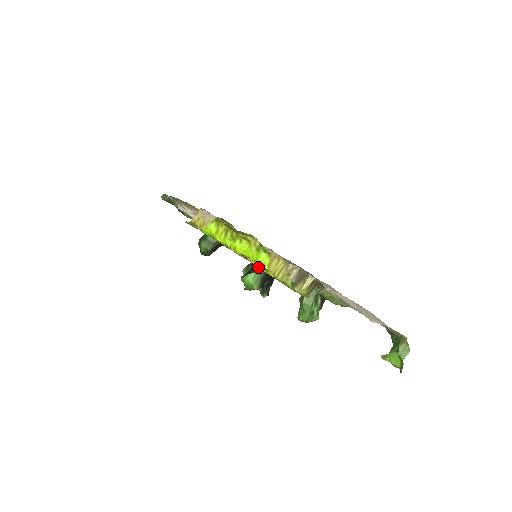
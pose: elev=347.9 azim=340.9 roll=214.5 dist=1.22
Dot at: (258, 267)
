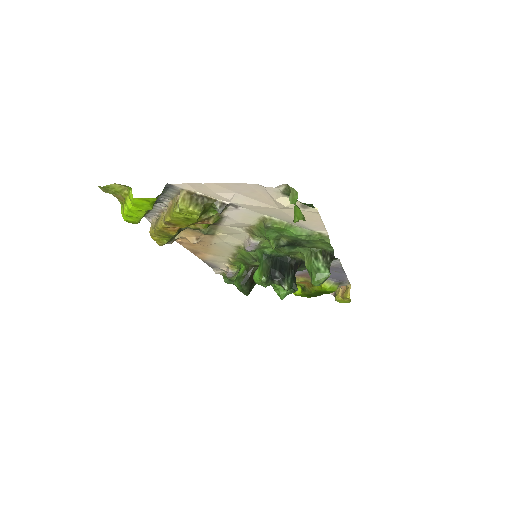
Dot at: (169, 220)
